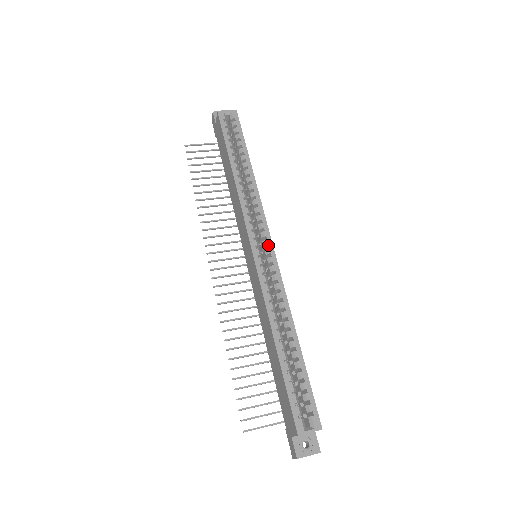
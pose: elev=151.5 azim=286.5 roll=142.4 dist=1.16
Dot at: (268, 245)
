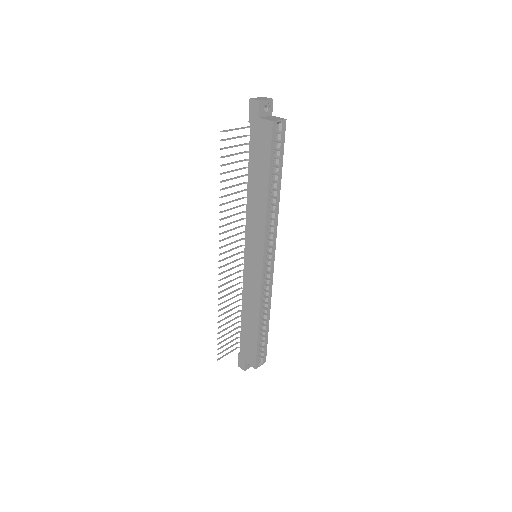
Dot at: (272, 258)
